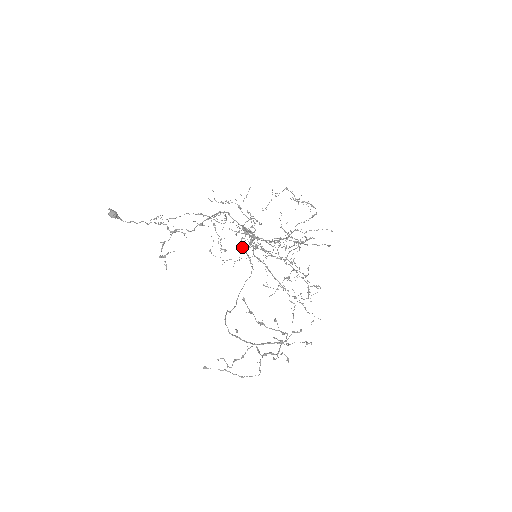
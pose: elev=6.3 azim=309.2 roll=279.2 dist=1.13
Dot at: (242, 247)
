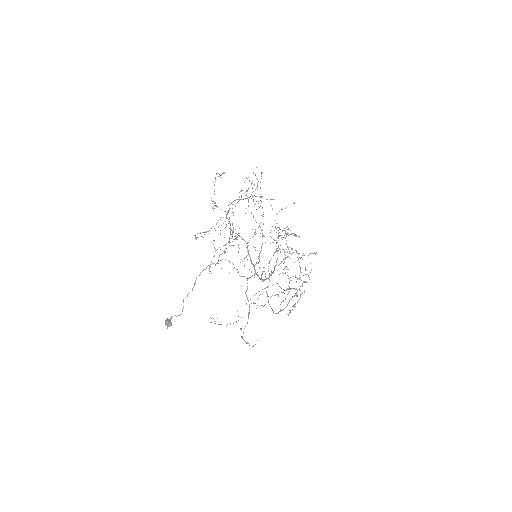
Dot at: occluded
